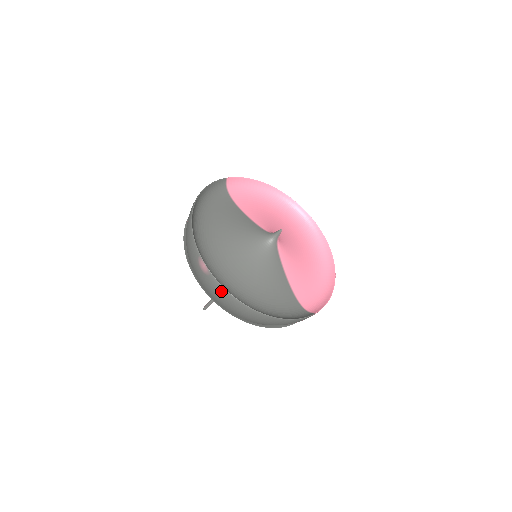
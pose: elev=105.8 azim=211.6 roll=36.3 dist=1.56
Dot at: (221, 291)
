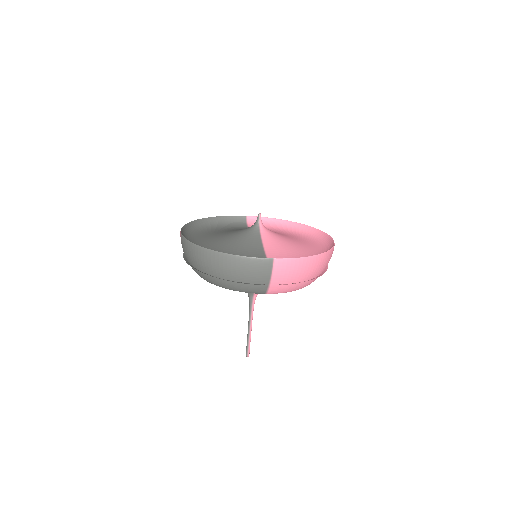
Dot at: (185, 244)
